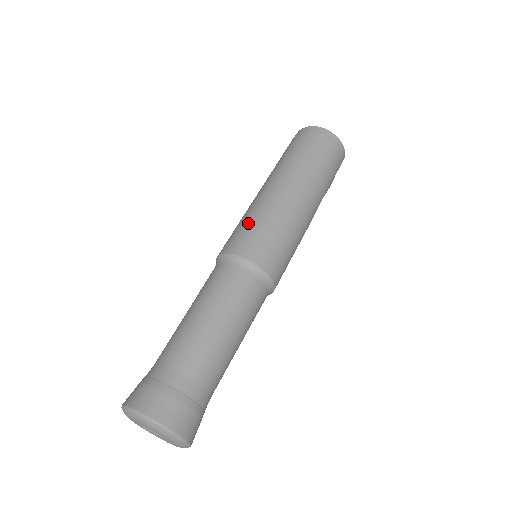
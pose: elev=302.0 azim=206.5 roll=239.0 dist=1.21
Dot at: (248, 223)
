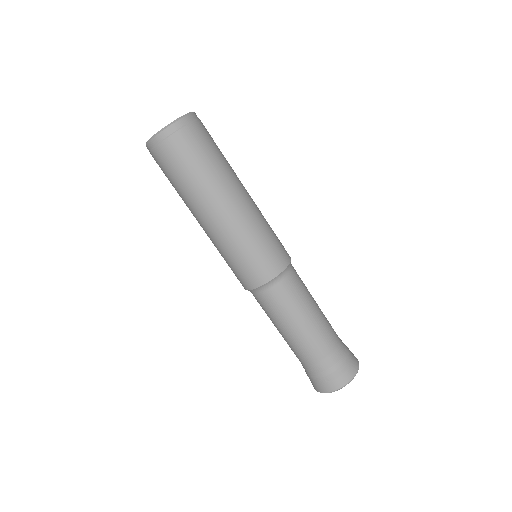
Dot at: (243, 257)
